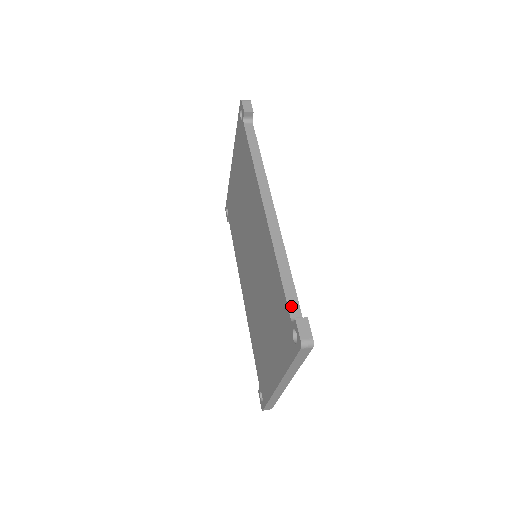
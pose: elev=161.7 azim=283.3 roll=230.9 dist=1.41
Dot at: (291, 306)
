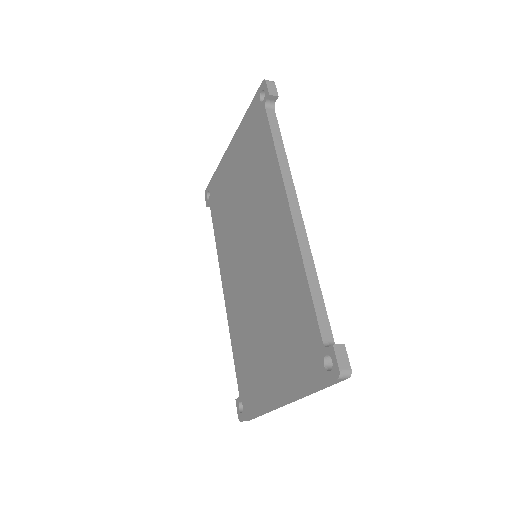
Dot at: (323, 328)
